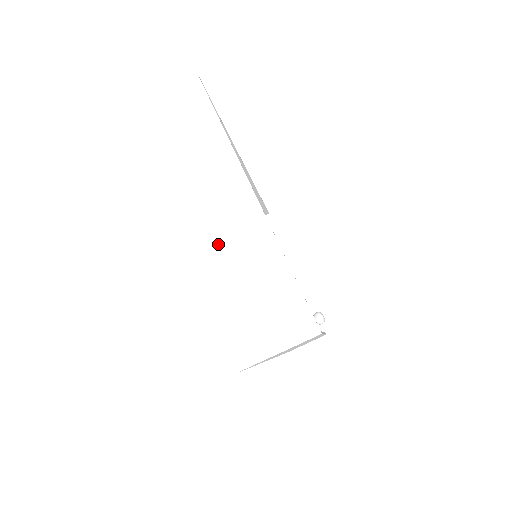
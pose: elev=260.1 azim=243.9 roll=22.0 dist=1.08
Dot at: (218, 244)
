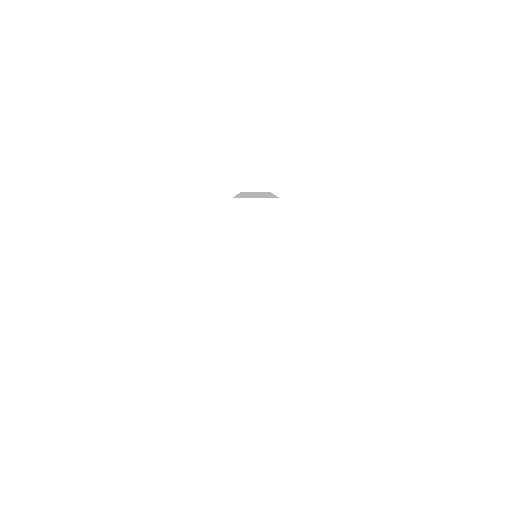
Dot at: (251, 291)
